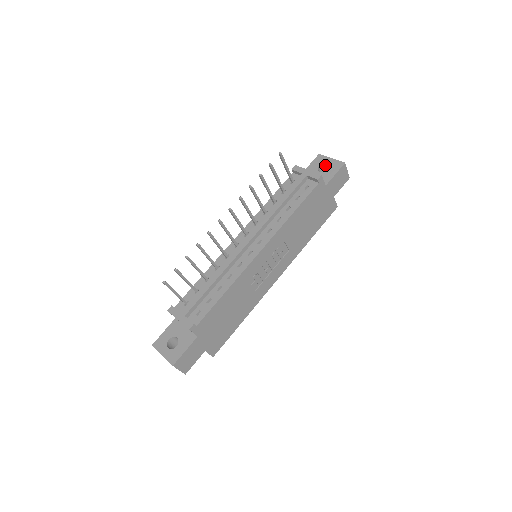
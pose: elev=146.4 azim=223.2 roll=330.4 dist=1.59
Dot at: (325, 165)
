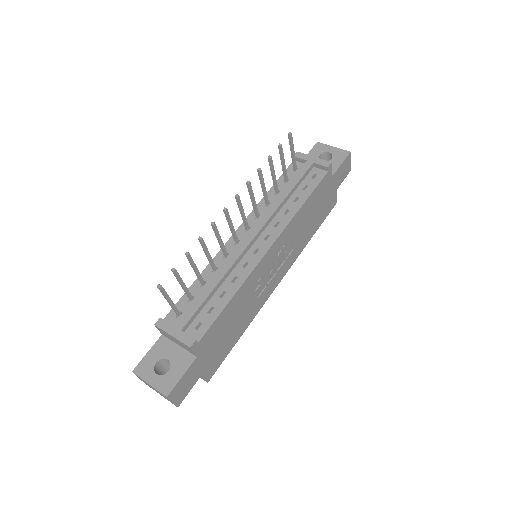
Dot at: (326, 154)
